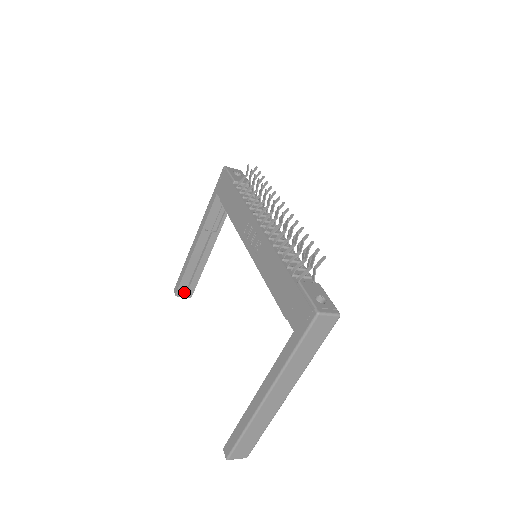
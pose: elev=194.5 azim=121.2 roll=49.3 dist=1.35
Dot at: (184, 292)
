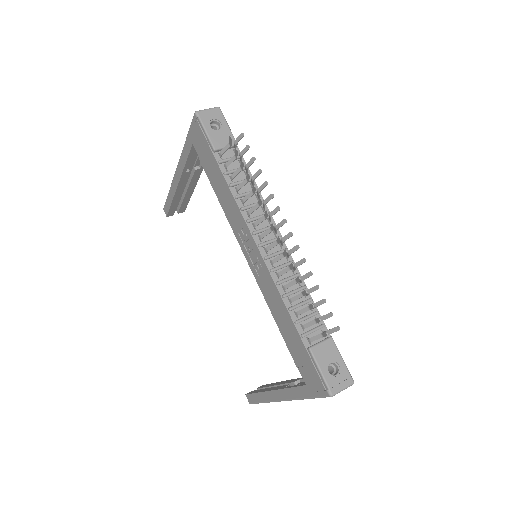
Dot at: occluded
